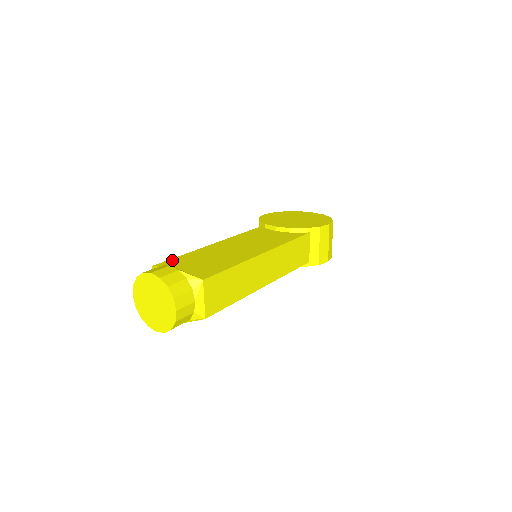
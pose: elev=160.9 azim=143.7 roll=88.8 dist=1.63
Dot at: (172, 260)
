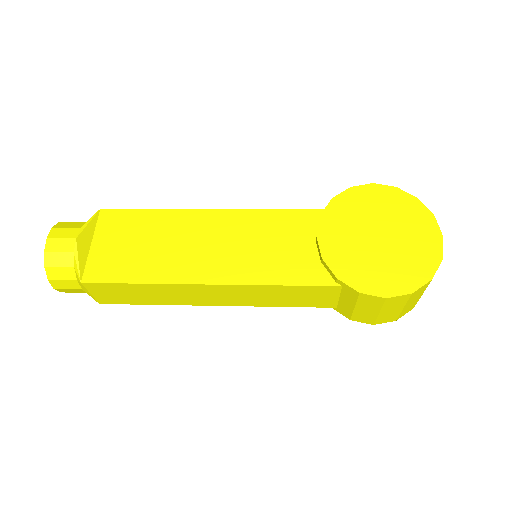
Dot at: (126, 213)
